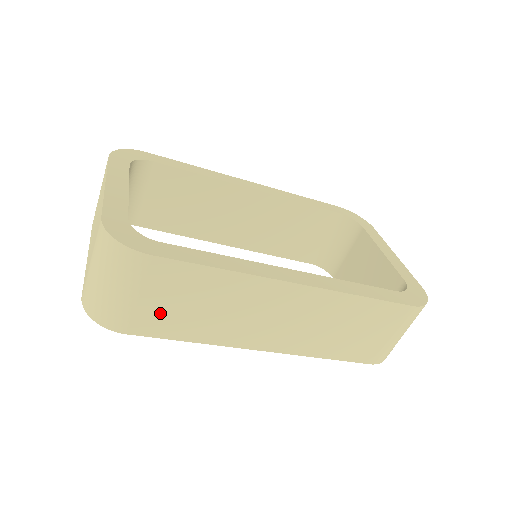
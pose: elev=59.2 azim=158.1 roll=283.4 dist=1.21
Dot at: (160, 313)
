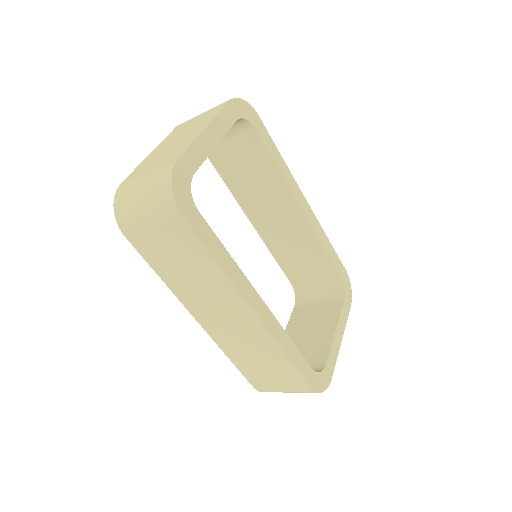
Dot at: (157, 247)
